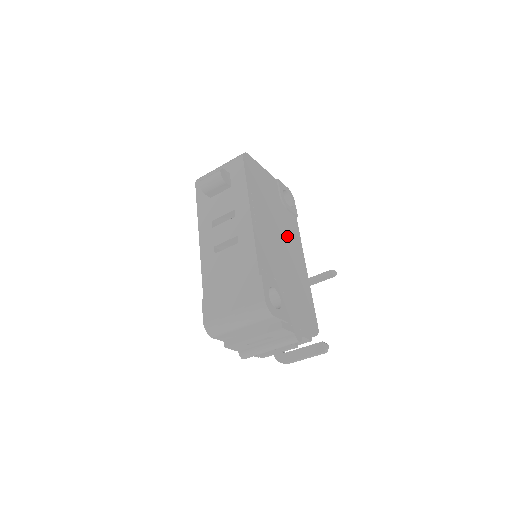
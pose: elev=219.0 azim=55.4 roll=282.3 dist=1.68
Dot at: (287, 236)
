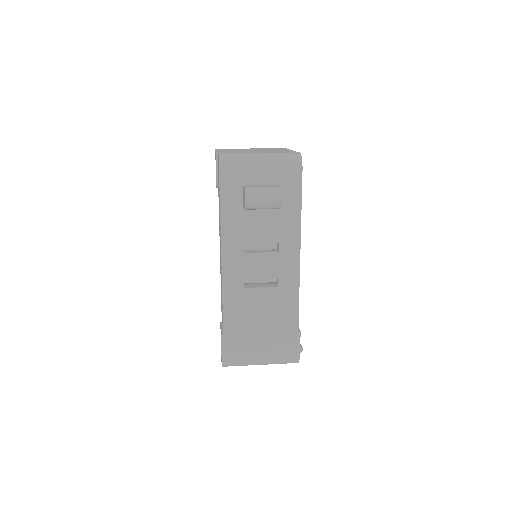
Dot at: occluded
